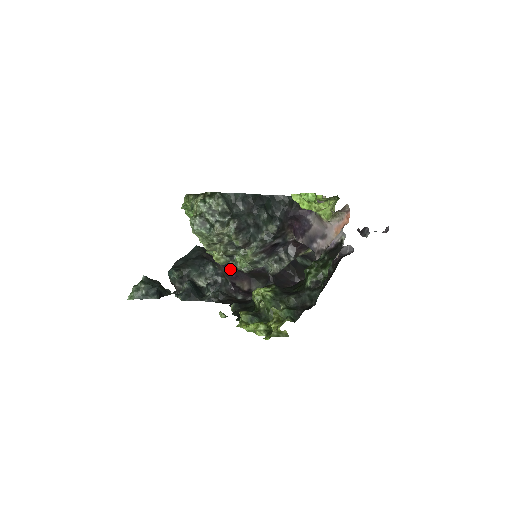
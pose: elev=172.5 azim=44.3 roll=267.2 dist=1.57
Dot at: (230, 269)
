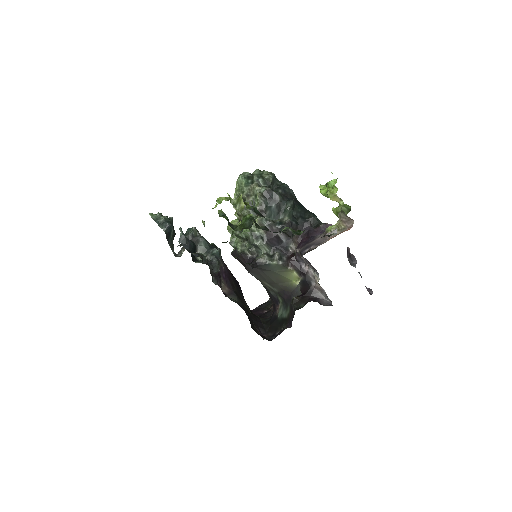
Dot at: (226, 274)
